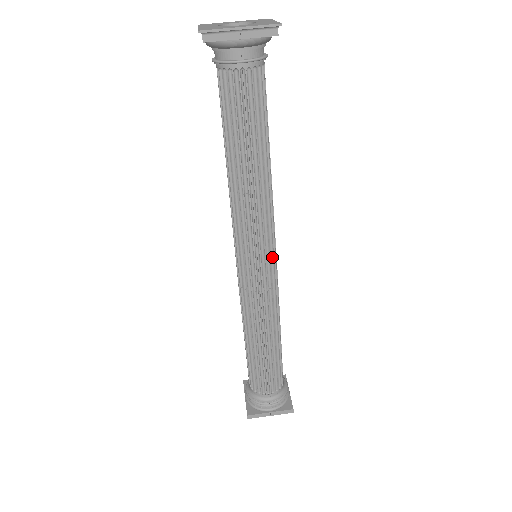
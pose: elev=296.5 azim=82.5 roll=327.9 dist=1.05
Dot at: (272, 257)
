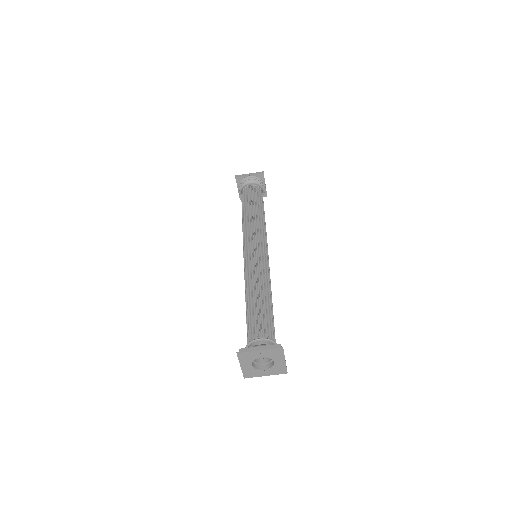
Dot at: occluded
